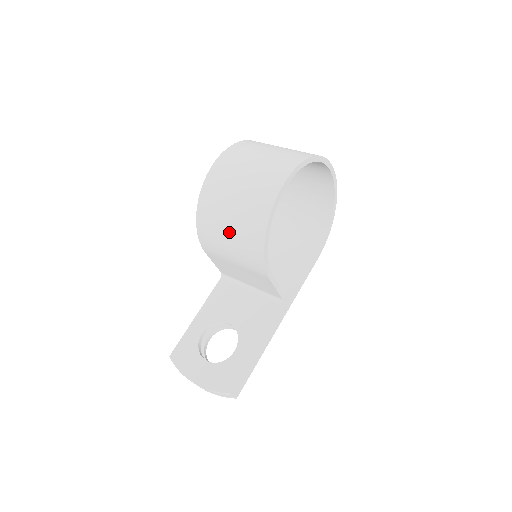
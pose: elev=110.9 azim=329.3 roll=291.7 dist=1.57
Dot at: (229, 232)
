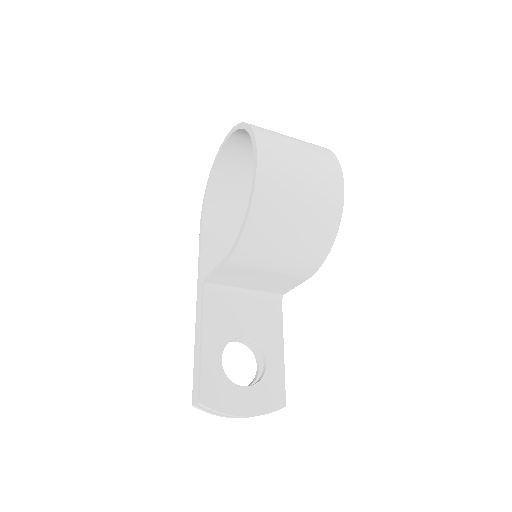
Dot at: (290, 240)
